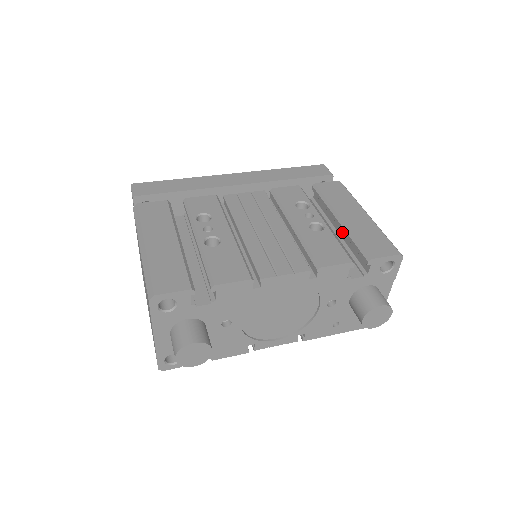
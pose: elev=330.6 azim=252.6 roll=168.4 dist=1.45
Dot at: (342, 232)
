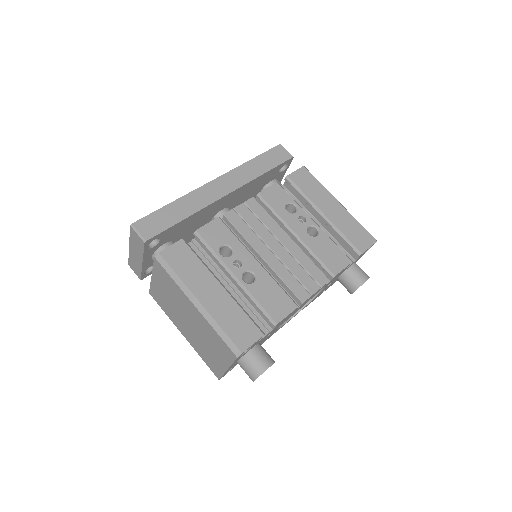
Dot at: (325, 224)
